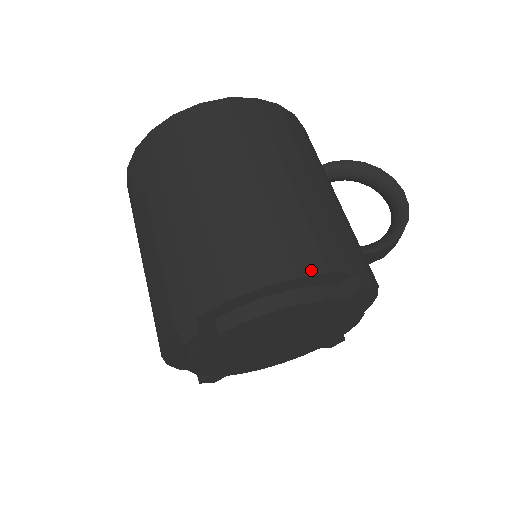
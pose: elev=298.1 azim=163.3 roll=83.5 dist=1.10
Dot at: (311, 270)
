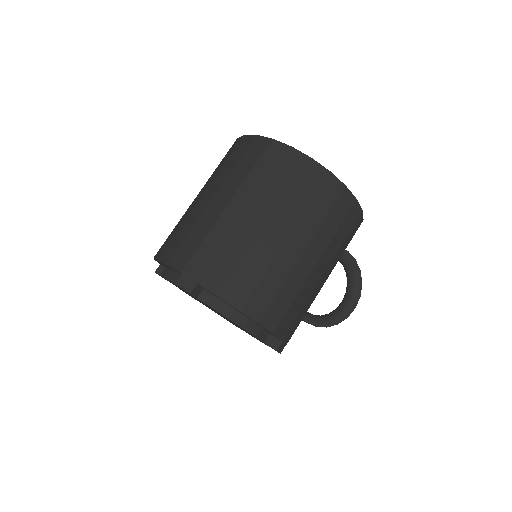
Dot at: (268, 325)
